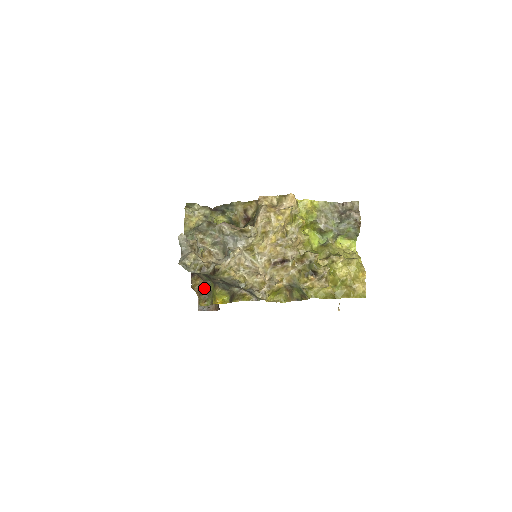
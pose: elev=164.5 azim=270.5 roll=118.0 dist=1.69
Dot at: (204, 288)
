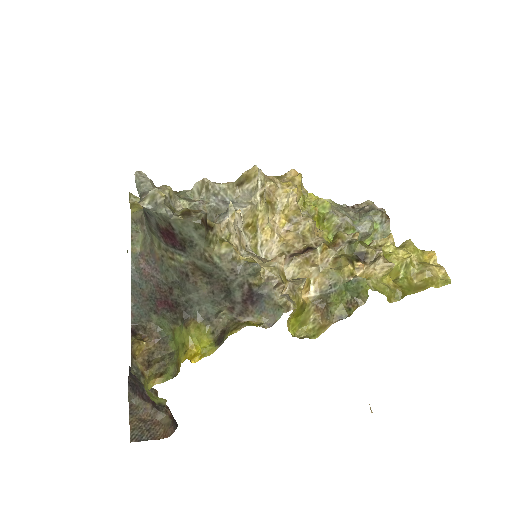
Dot at: (156, 353)
